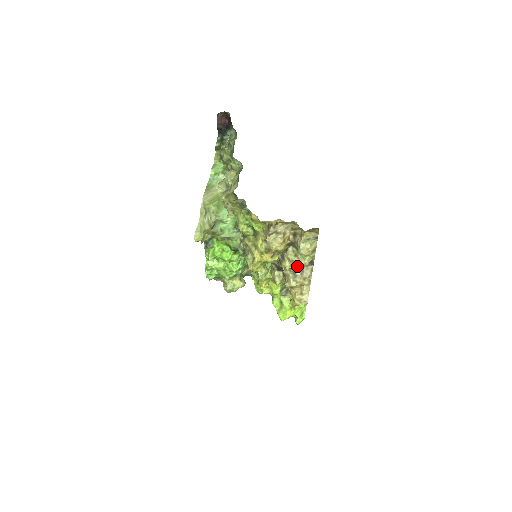
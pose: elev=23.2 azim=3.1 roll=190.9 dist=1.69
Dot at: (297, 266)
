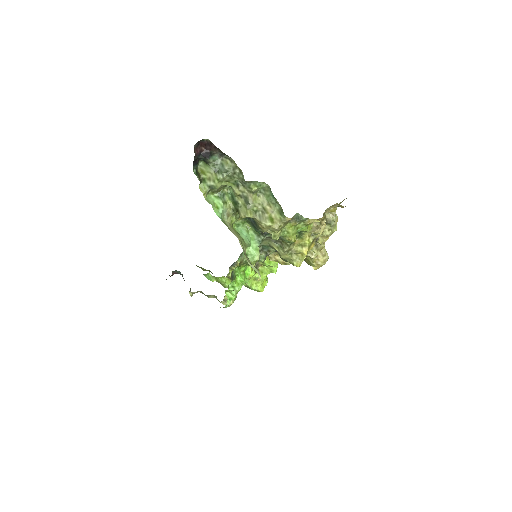
Dot at: occluded
